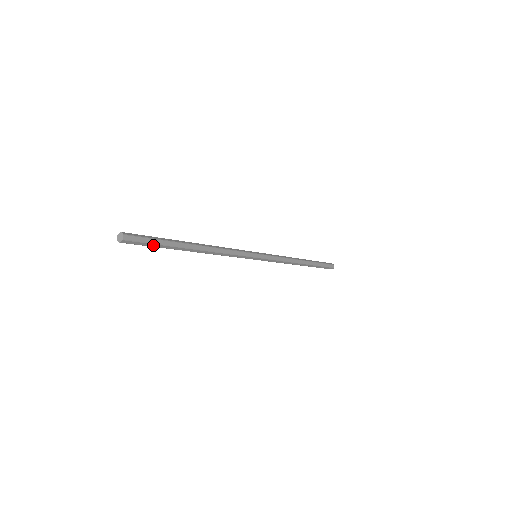
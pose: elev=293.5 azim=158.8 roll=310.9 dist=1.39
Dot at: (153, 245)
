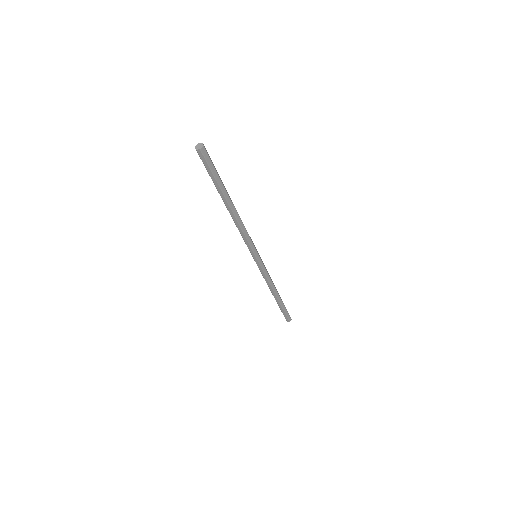
Dot at: (211, 174)
